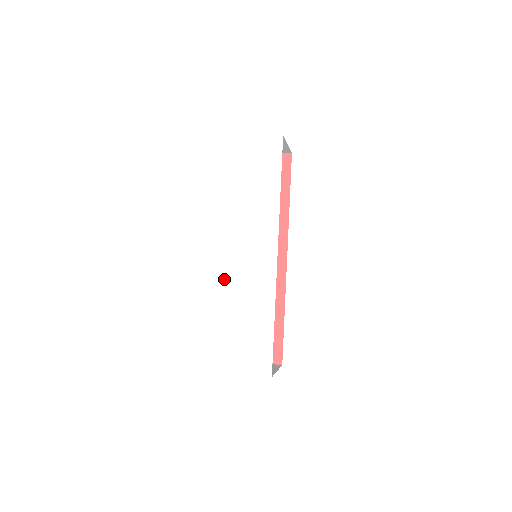
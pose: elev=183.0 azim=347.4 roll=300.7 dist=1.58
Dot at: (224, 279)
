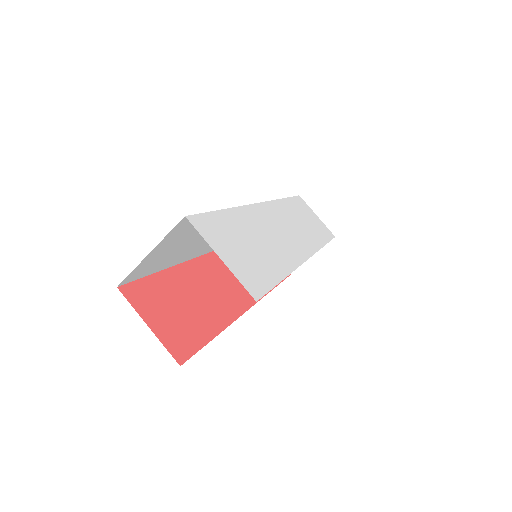
Dot at: (252, 209)
